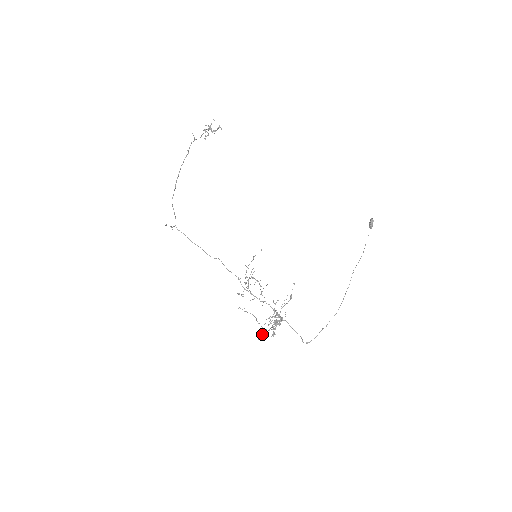
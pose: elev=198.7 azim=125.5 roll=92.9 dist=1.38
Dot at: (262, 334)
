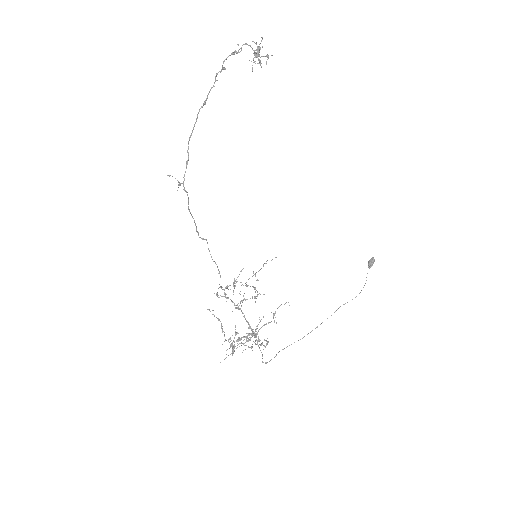
Dot at: (234, 351)
